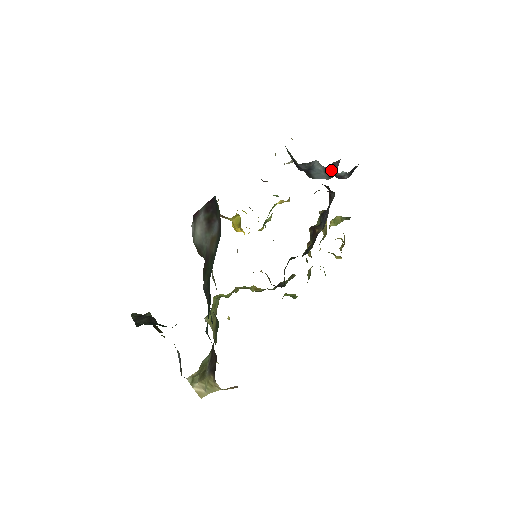
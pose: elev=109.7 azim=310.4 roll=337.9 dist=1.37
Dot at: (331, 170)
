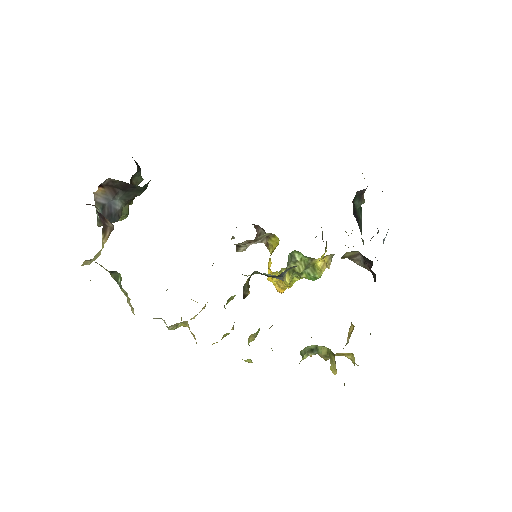
Dot at: occluded
